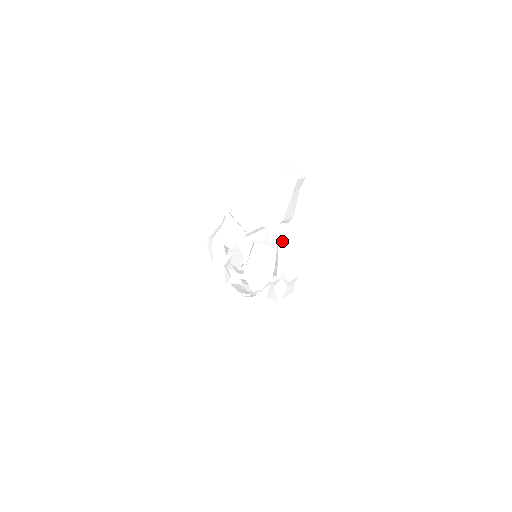
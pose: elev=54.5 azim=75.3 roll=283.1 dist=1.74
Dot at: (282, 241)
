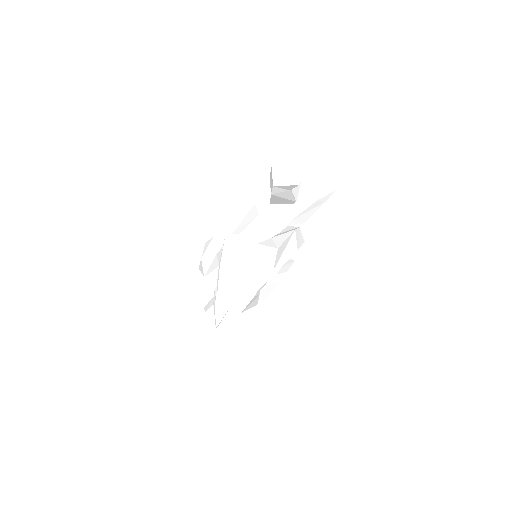
Dot at: (296, 238)
